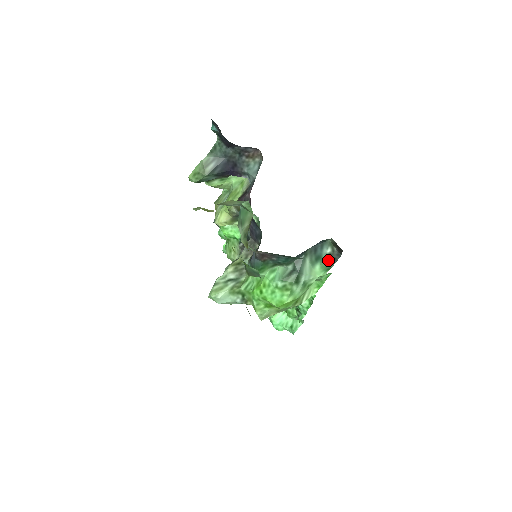
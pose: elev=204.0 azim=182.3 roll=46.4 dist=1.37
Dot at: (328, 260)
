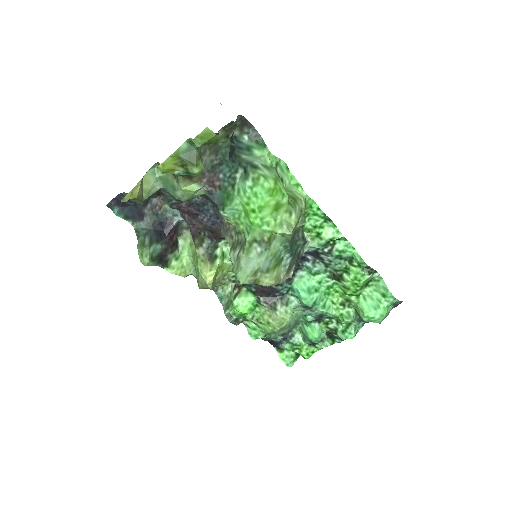
Dot at: (255, 142)
